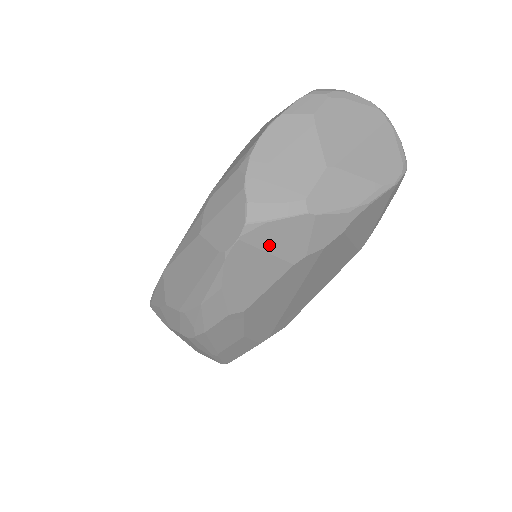
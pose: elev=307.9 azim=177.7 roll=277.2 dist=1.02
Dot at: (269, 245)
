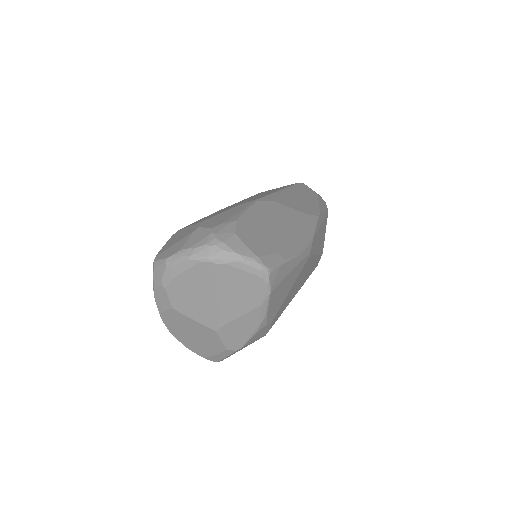
Dot at: occluded
